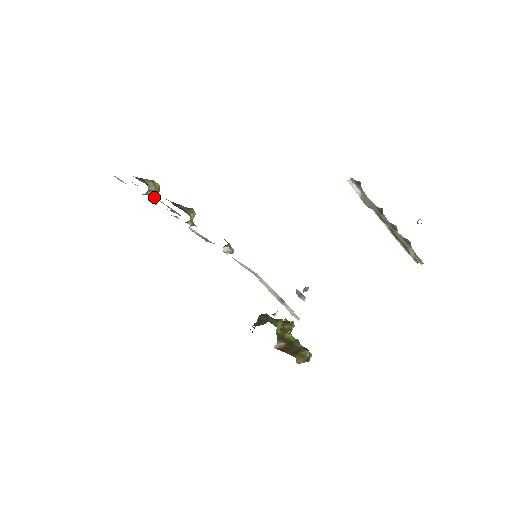
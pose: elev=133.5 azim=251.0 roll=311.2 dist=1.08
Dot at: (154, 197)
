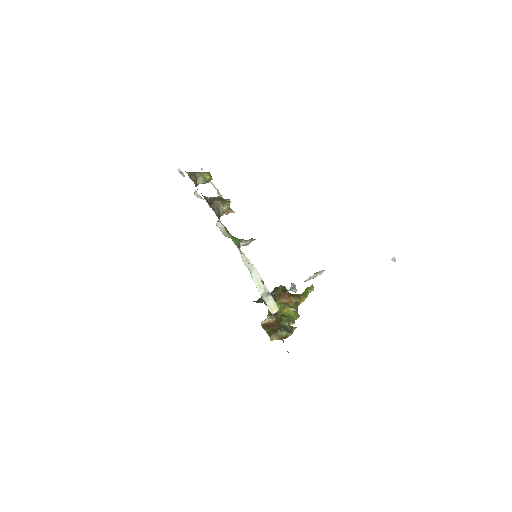
Dot at: (210, 182)
